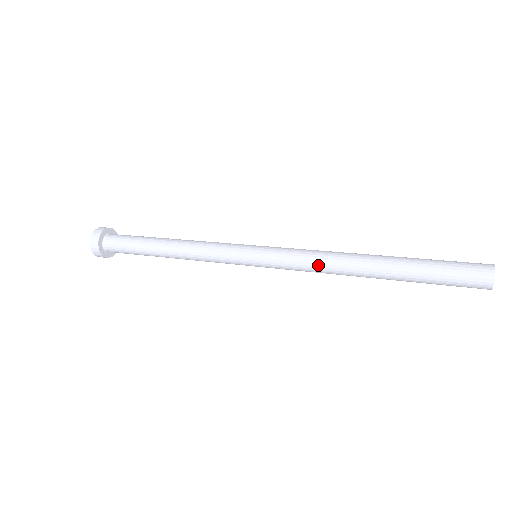
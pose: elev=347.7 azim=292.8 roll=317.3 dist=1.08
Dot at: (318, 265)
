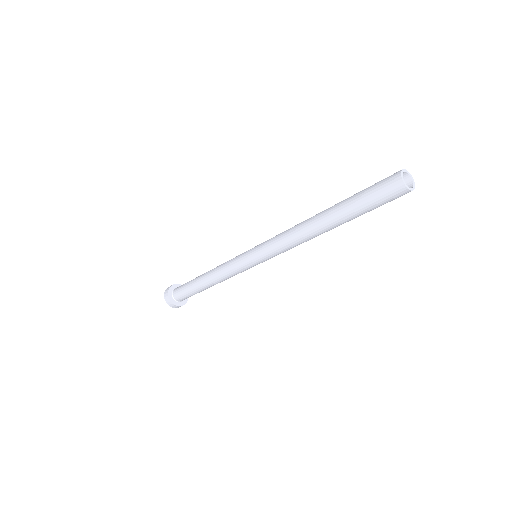
Dot at: (288, 230)
